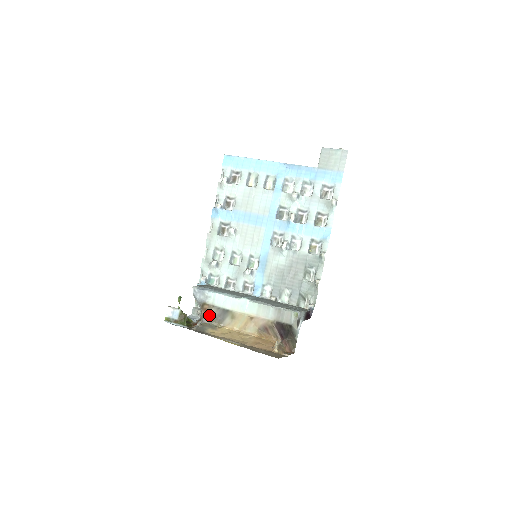
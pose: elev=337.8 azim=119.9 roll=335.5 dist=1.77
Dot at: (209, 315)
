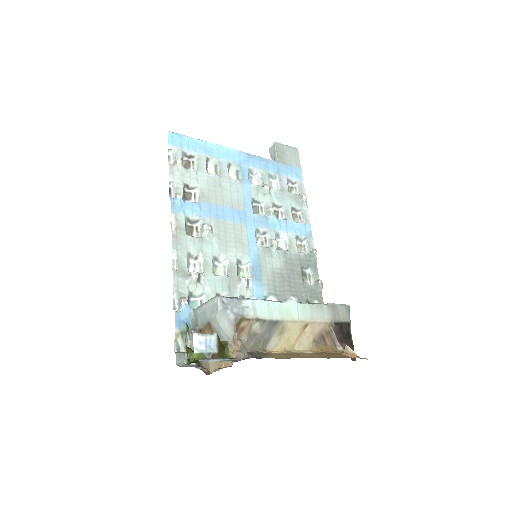
Dot at: (248, 338)
